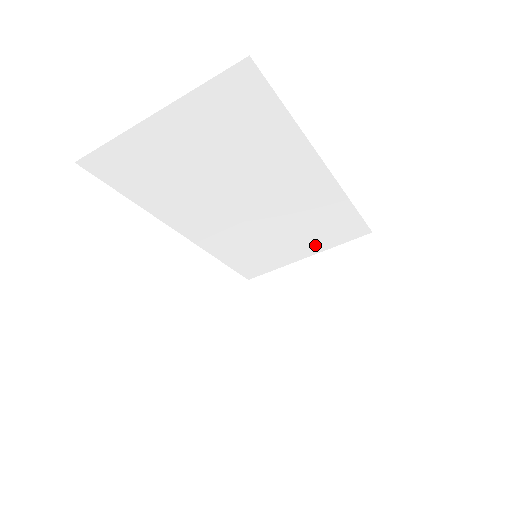
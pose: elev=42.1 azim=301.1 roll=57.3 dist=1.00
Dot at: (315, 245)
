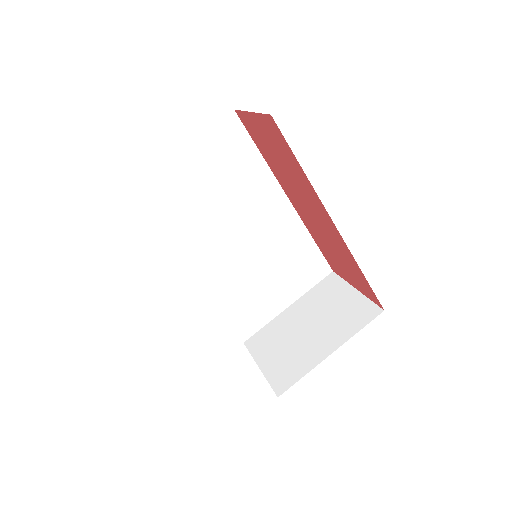
Dot at: (293, 289)
